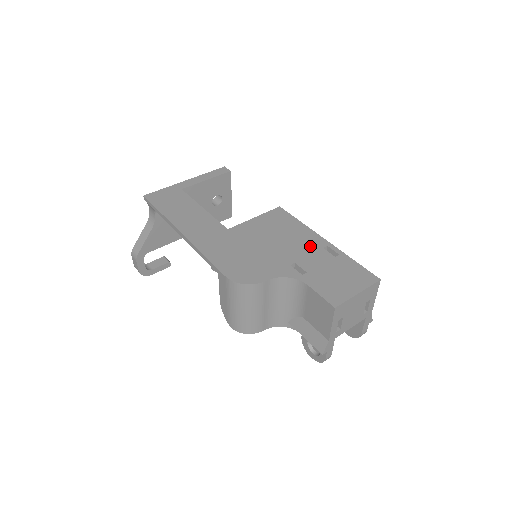
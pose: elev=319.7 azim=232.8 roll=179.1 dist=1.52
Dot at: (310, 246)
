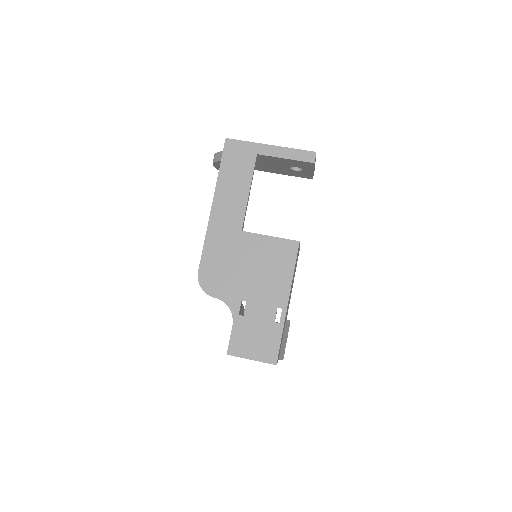
Dot at: (271, 298)
